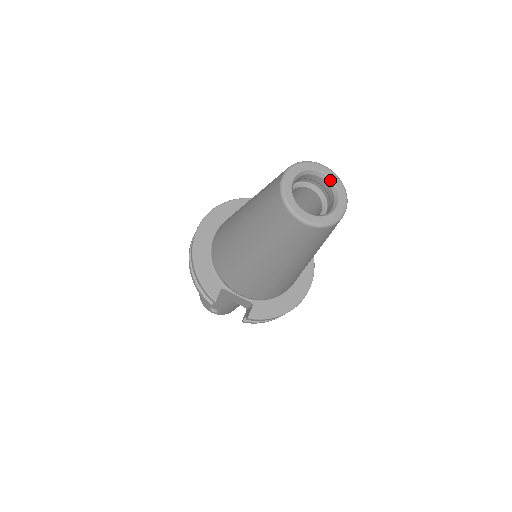
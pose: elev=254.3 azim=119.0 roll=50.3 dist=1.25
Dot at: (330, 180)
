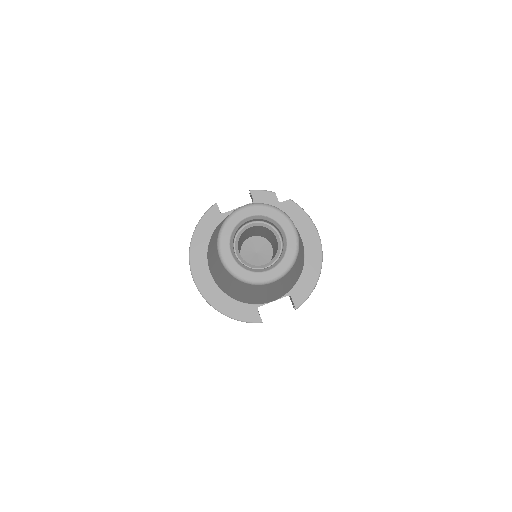
Dot at: (258, 216)
